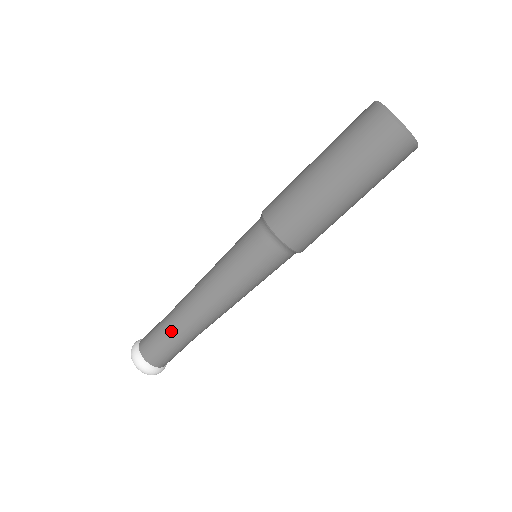
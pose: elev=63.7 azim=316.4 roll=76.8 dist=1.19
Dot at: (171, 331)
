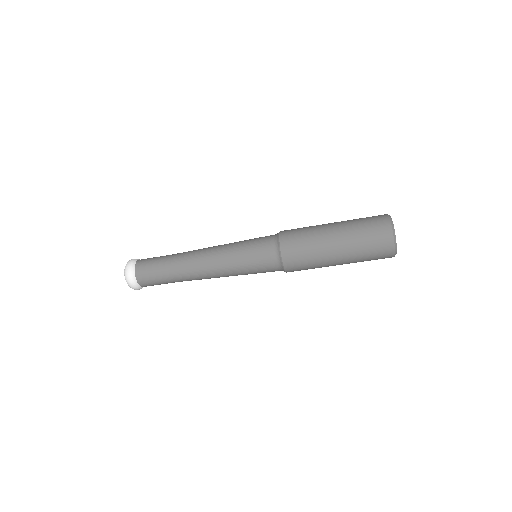
Dot at: (171, 280)
